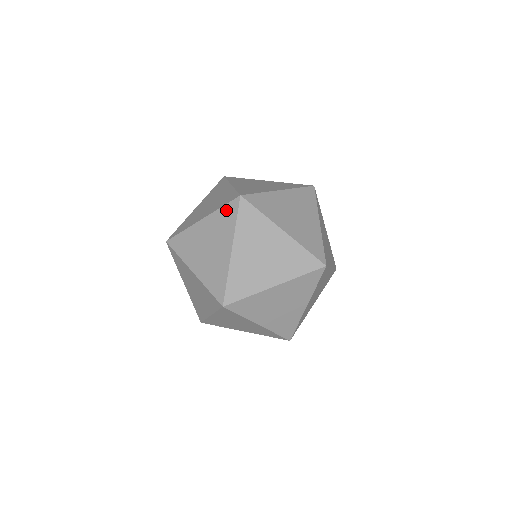
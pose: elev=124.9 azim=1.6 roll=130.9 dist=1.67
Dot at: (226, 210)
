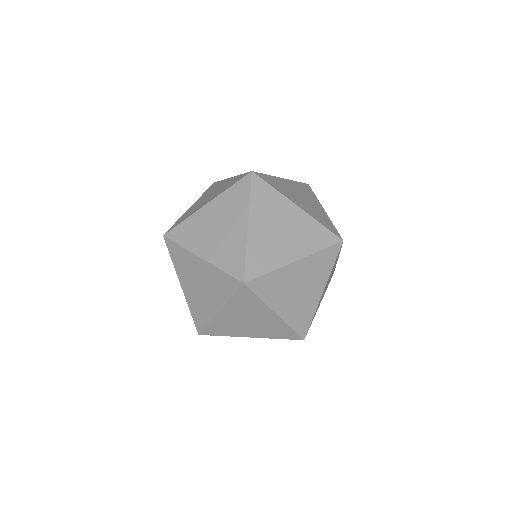
Dot at: occluded
